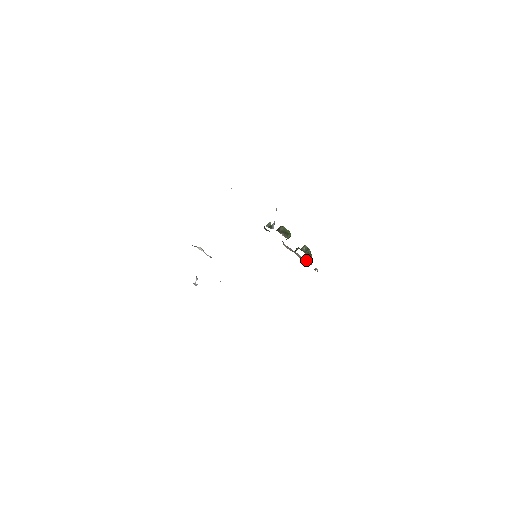
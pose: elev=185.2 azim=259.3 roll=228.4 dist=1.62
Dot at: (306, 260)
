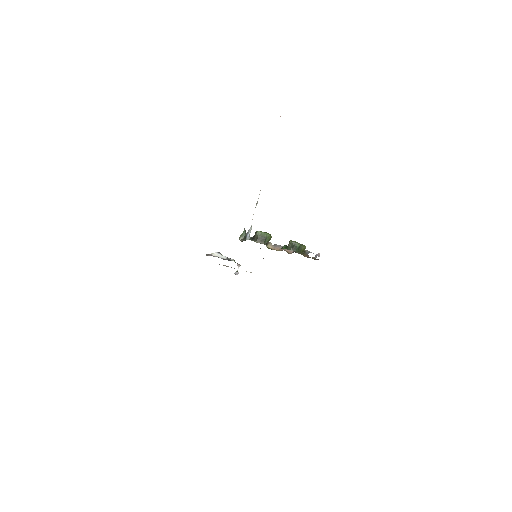
Dot at: (301, 251)
